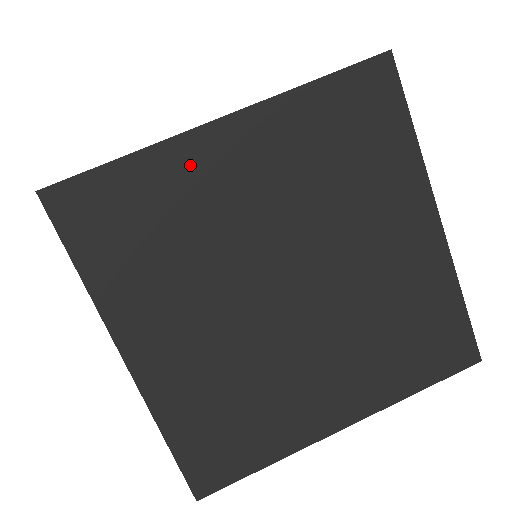
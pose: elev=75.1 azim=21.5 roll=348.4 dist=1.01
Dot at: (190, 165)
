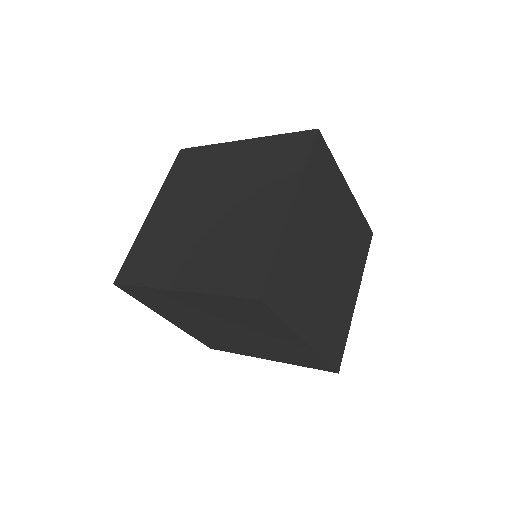
Dot at: (292, 236)
